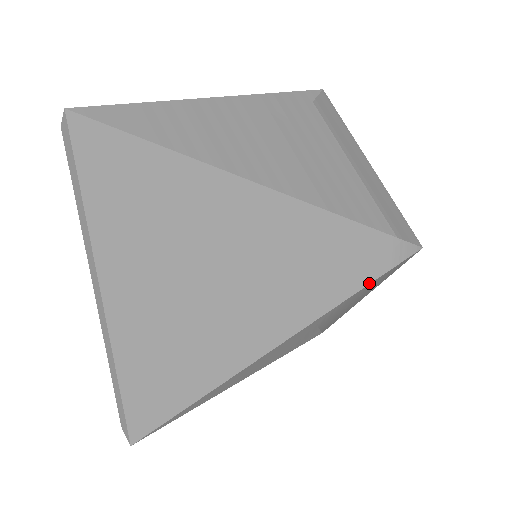
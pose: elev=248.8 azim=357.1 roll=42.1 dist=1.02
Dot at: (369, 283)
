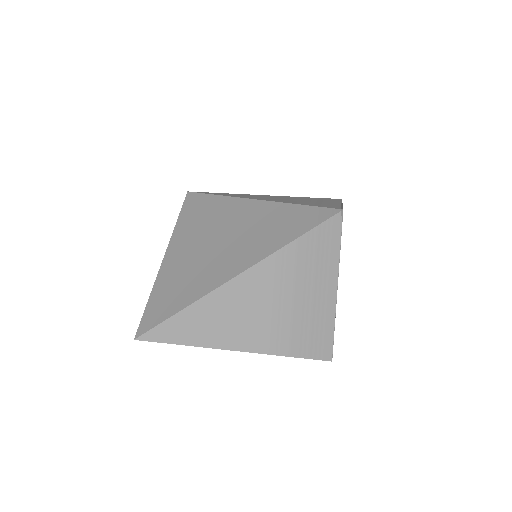
Dot at: (300, 236)
